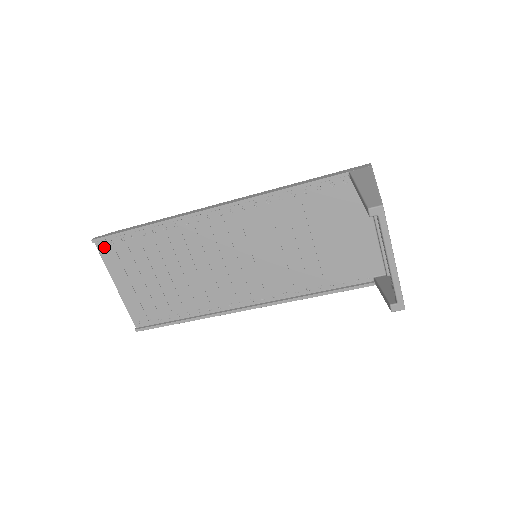
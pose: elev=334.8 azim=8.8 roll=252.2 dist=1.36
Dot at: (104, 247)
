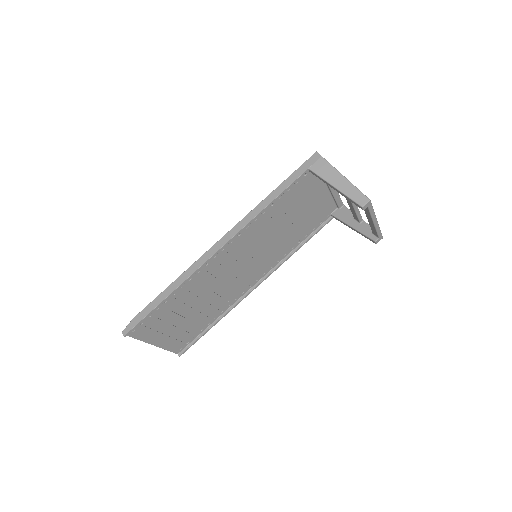
Dot at: (135, 331)
